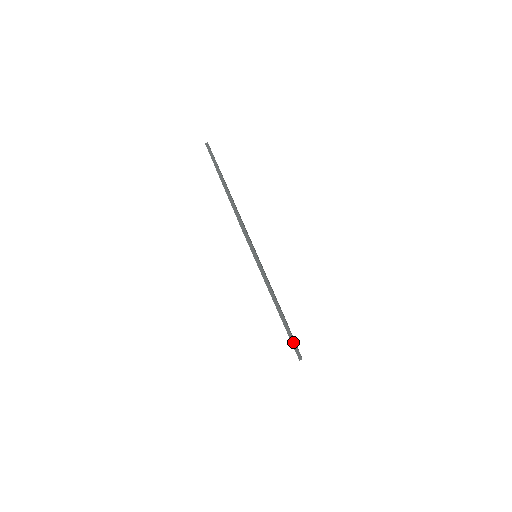
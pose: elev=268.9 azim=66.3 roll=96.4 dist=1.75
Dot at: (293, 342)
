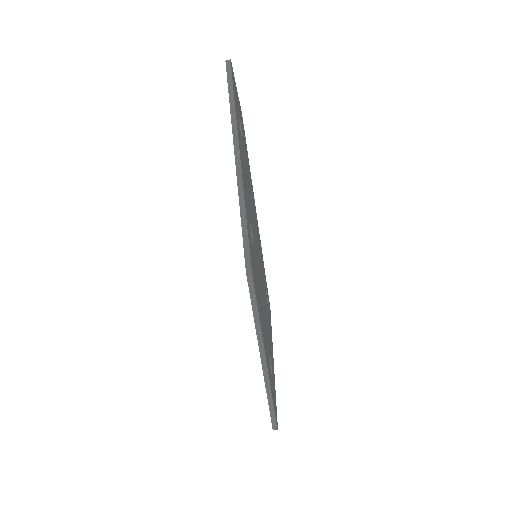
Dot at: (272, 413)
